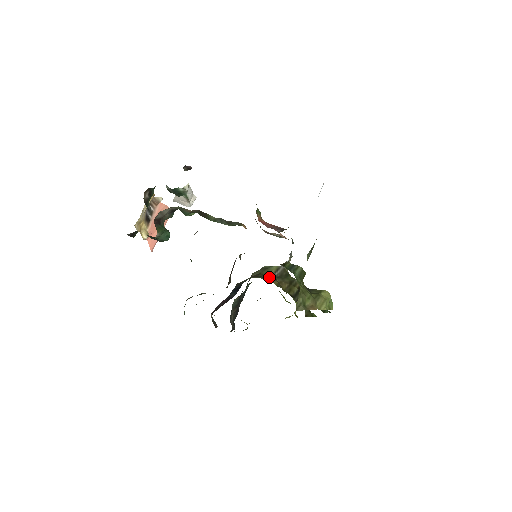
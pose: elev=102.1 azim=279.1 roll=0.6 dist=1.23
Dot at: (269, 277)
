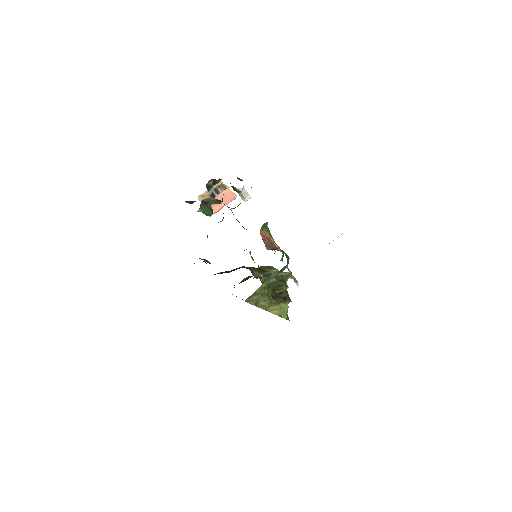
Dot at: occluded
